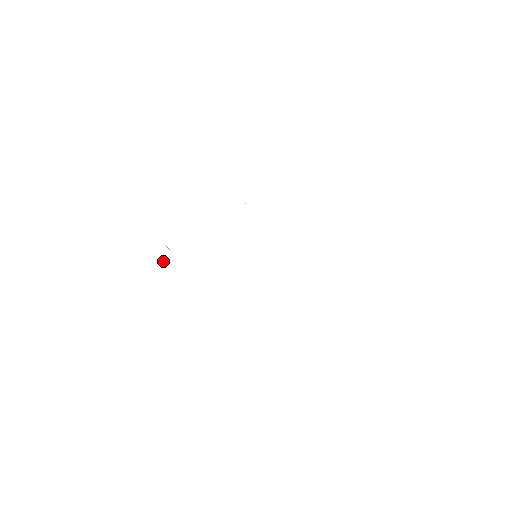
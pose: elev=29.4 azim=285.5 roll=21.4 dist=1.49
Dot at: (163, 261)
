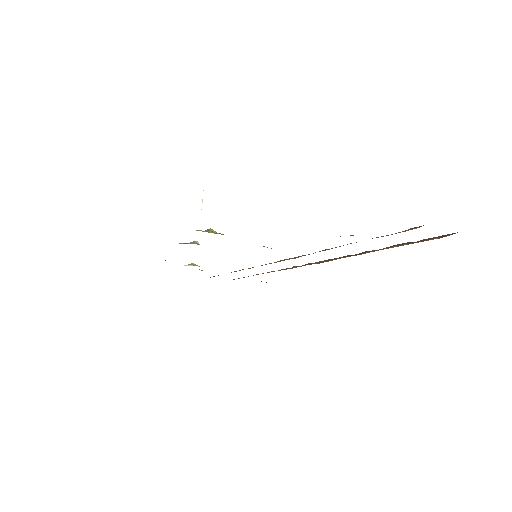
Dot at: occluded
